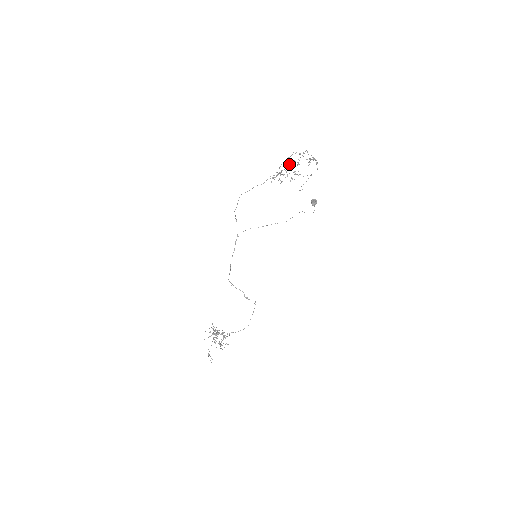
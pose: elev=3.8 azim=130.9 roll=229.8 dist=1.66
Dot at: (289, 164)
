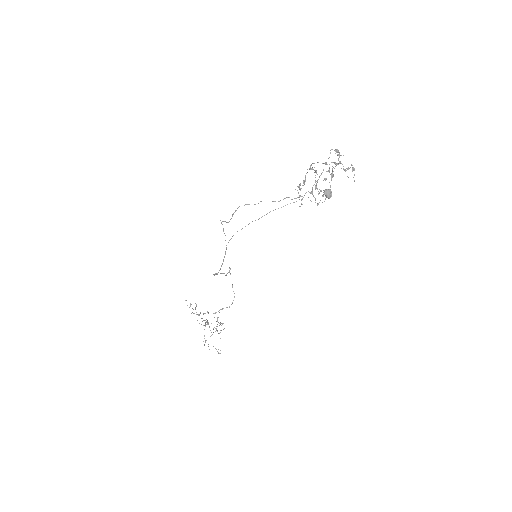
Dot at: (316, 172)
